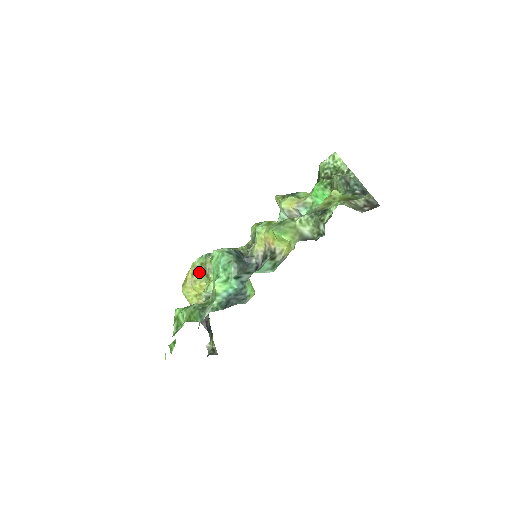
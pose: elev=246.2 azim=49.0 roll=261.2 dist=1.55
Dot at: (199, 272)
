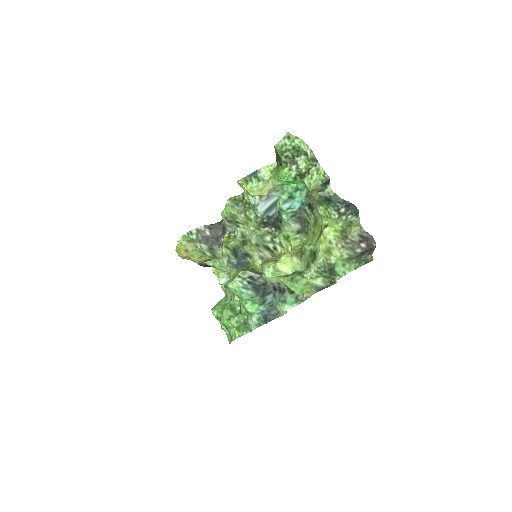
Dot at: (192, 250)
